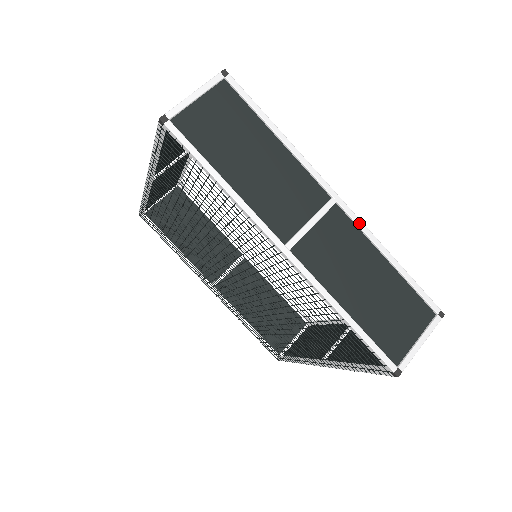
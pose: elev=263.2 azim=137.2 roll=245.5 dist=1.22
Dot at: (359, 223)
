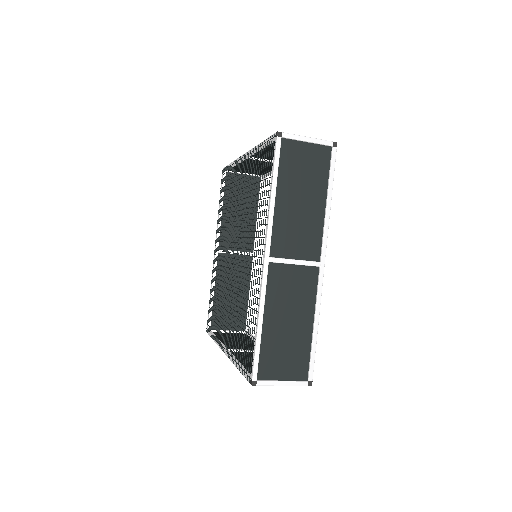
Dot at: (320, 290)
